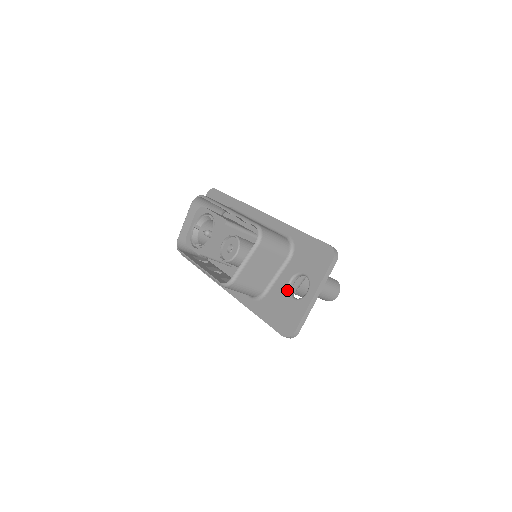
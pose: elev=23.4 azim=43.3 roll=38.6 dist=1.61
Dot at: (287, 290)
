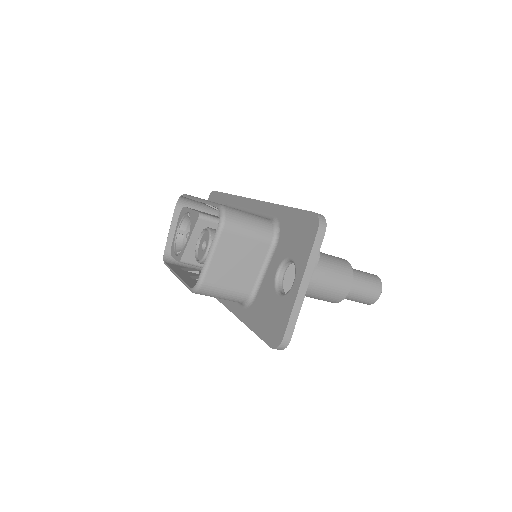
Dot at: (274, 285)
